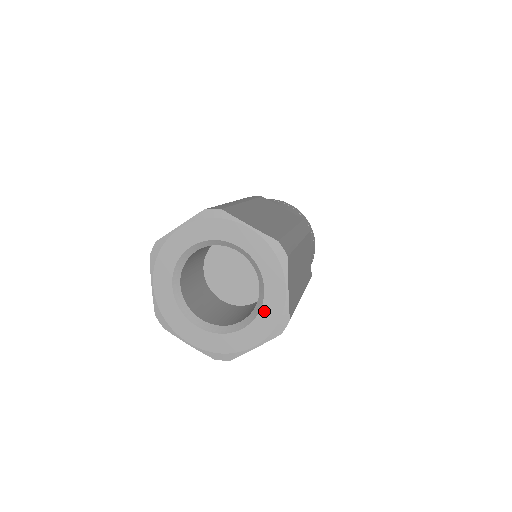
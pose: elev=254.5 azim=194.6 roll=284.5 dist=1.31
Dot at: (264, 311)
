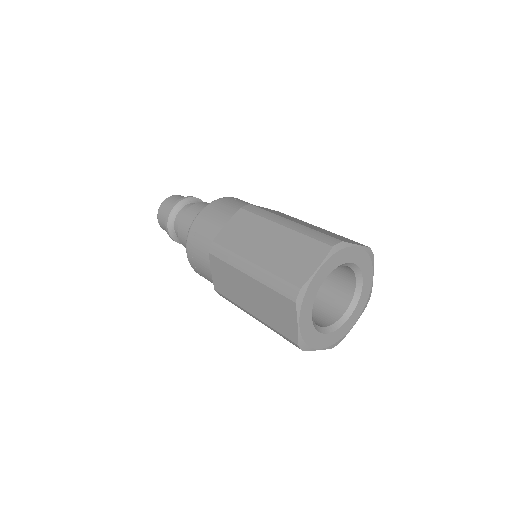
Dot at: (362, 297)
